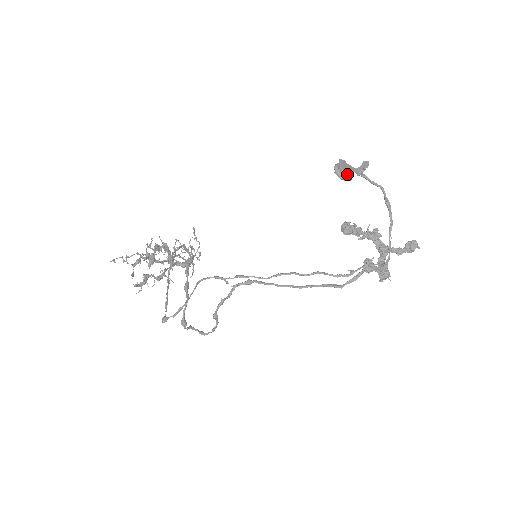
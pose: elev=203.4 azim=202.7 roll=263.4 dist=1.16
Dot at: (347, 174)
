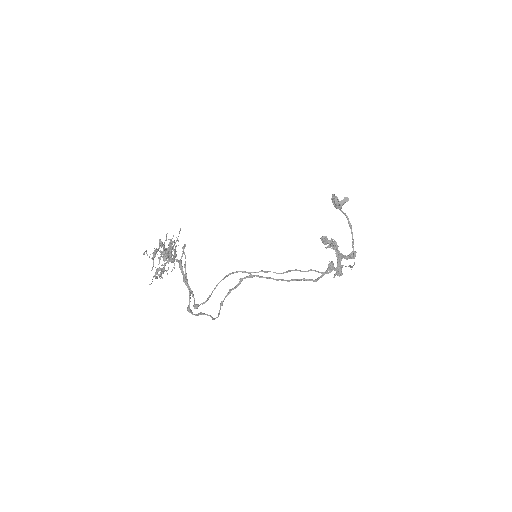
Dot at: (340, 205)
